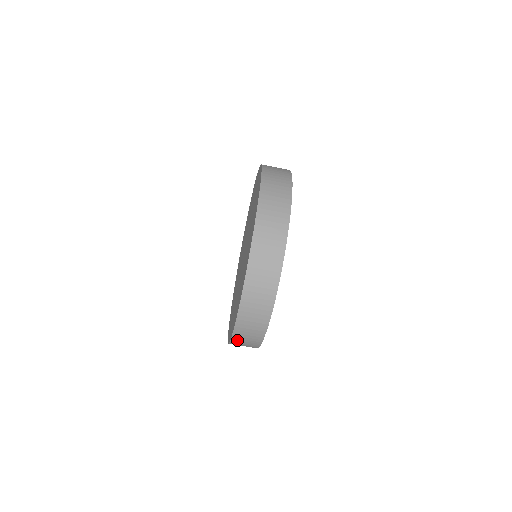
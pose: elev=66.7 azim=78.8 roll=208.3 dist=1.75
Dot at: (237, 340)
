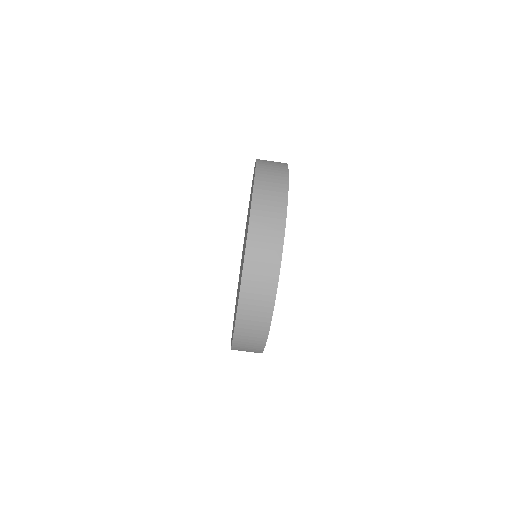
Dot at: (253, 248)
